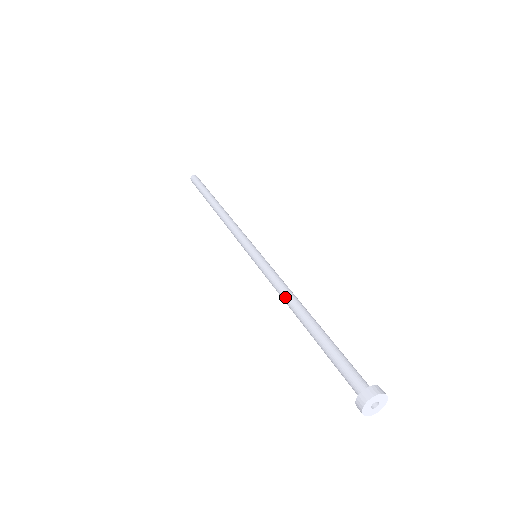
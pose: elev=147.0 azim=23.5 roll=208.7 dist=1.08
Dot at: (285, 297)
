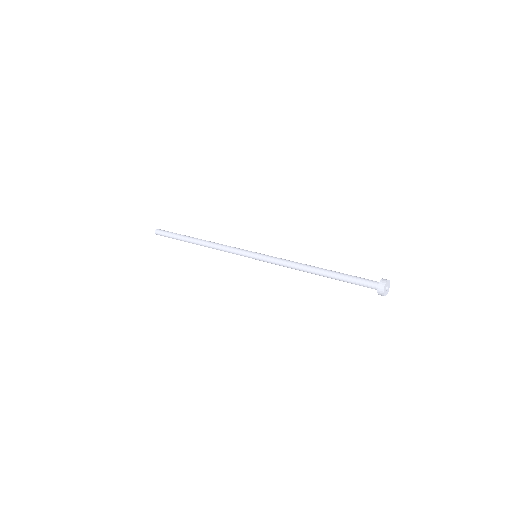
Dot at: (299, 263)
